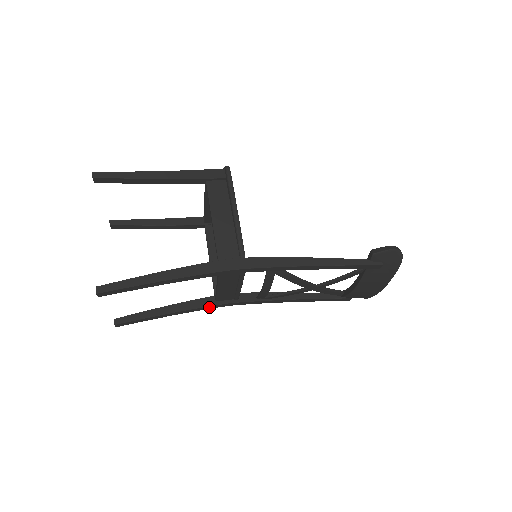
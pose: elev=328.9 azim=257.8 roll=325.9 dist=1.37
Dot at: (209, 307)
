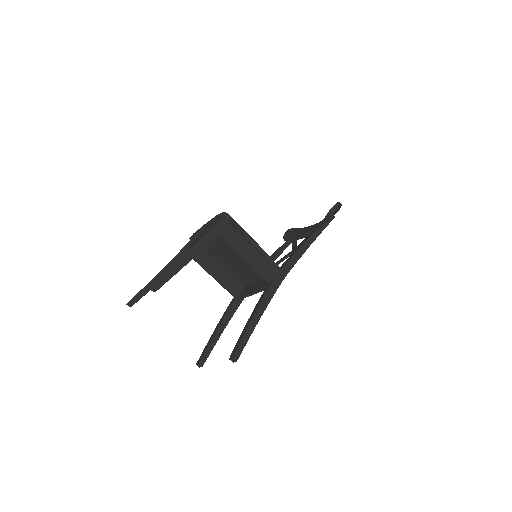
Dot at: occluded
